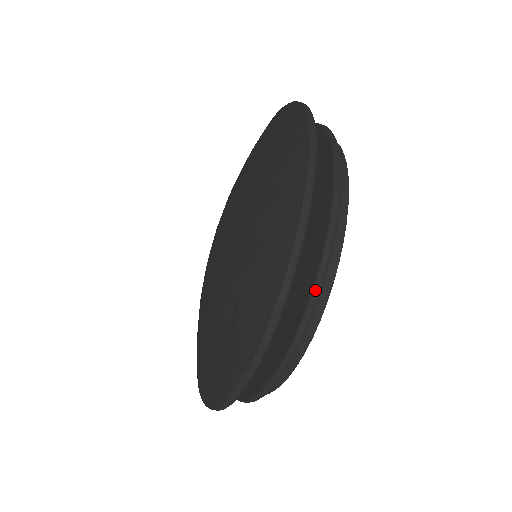
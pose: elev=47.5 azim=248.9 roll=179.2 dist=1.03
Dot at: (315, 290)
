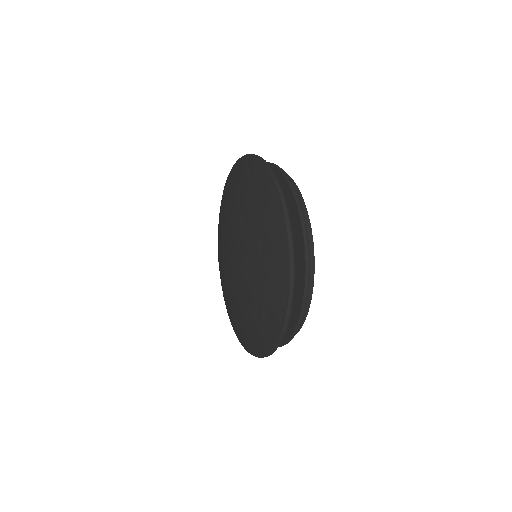
Dot at: (304, 298)
